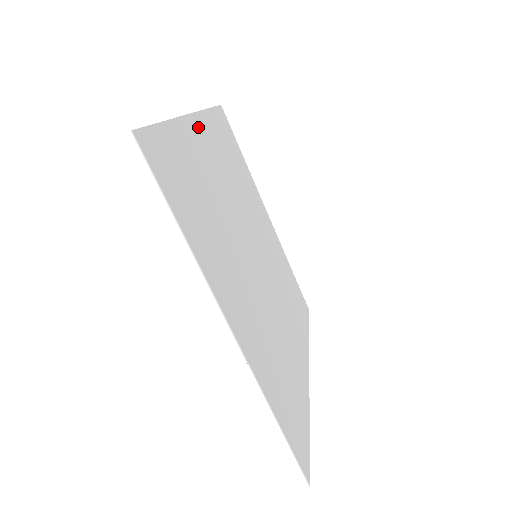
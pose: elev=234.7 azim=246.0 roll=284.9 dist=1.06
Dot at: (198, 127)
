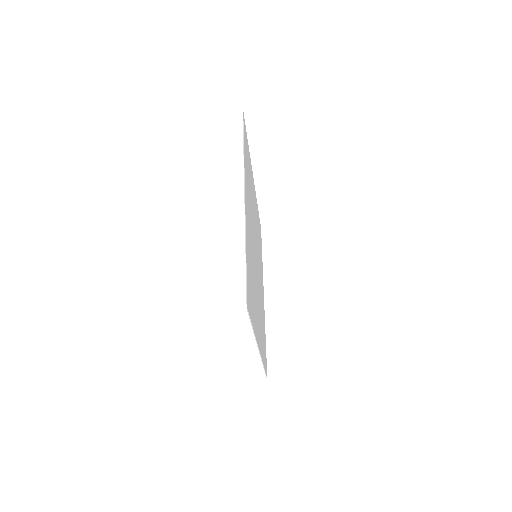
Dot at: (246, 203)
